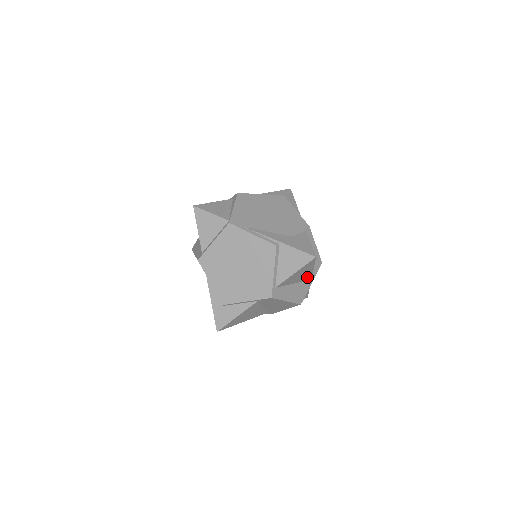
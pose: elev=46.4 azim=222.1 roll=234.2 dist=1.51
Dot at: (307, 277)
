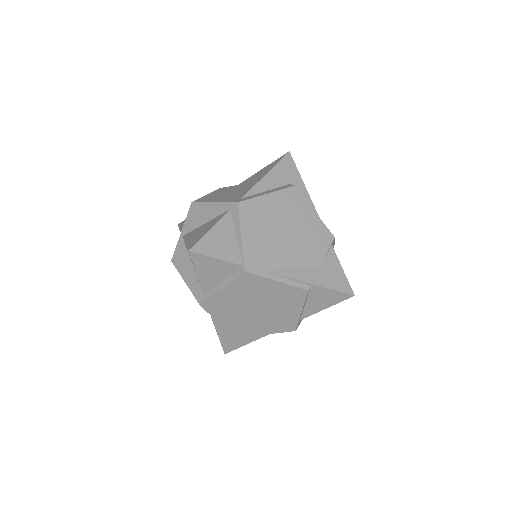
Dot at: occluded
